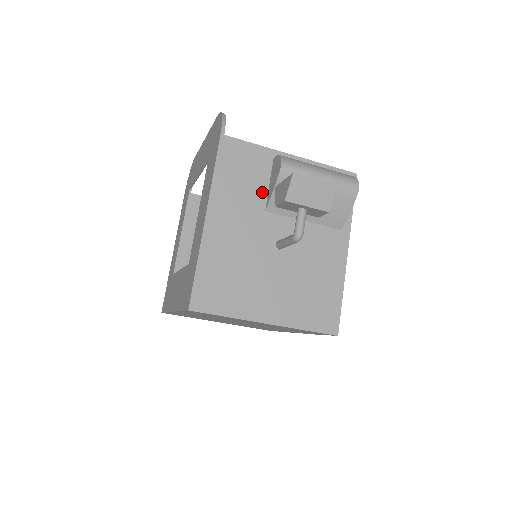
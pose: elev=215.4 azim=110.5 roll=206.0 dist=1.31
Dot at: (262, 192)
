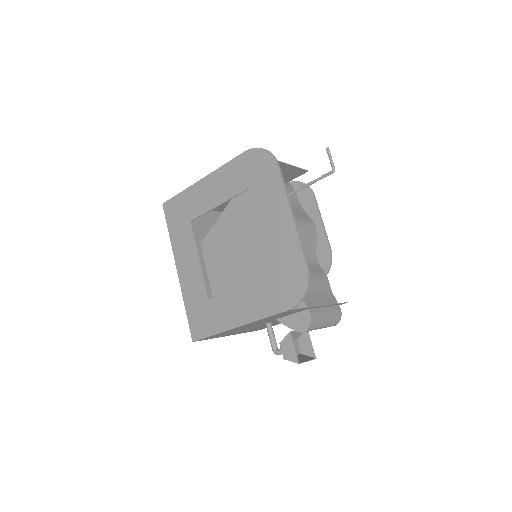
Dot at: (283, 316)
